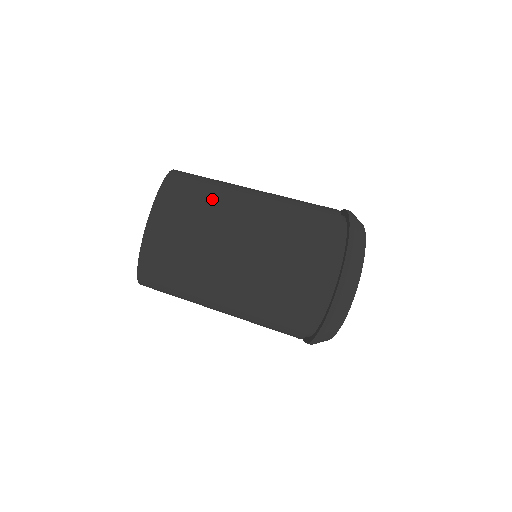
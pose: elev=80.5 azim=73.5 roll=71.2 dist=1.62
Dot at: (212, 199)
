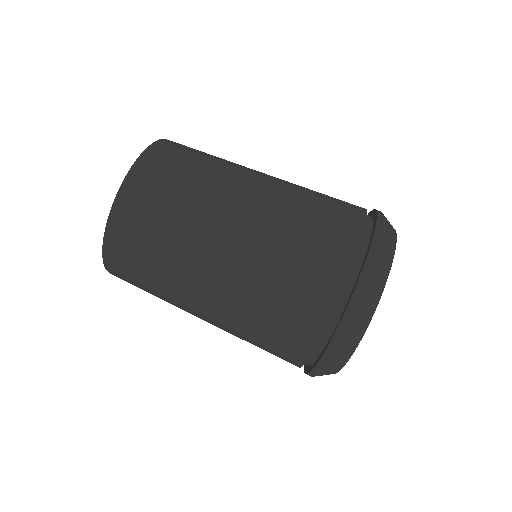
Dot at: (215, 160)
